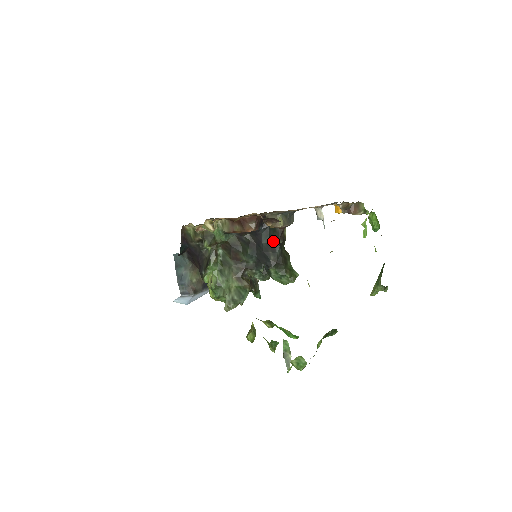
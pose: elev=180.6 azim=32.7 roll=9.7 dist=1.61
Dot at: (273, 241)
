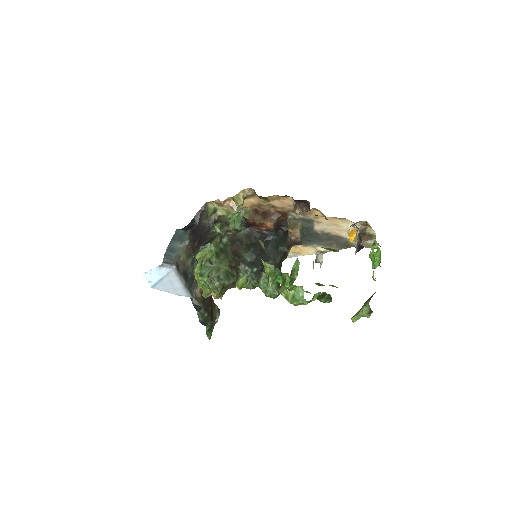
Dot at: (279, 247)
